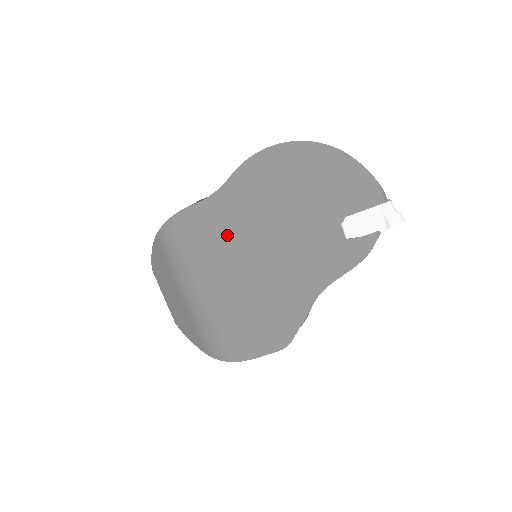
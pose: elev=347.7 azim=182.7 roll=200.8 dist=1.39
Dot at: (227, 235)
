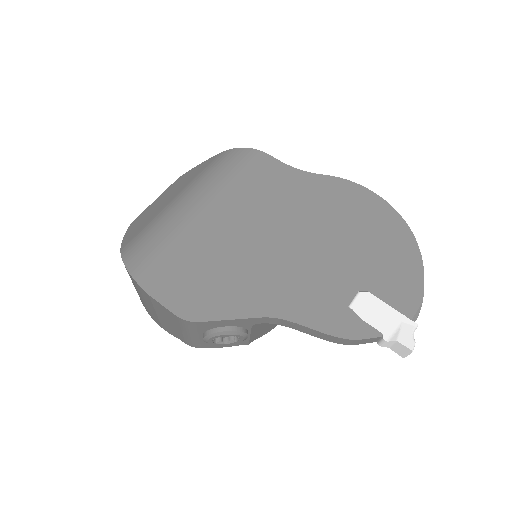
Dot at: (270, 198)
